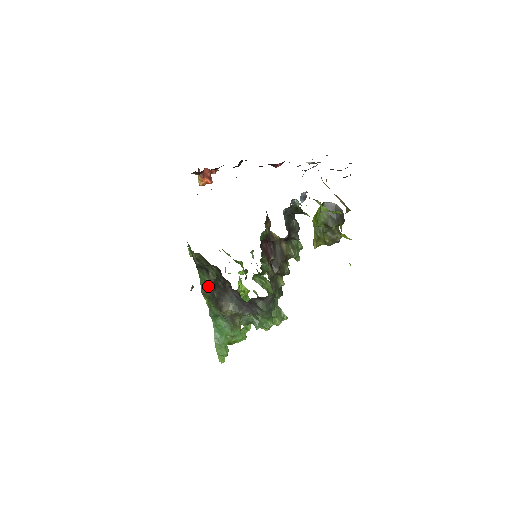
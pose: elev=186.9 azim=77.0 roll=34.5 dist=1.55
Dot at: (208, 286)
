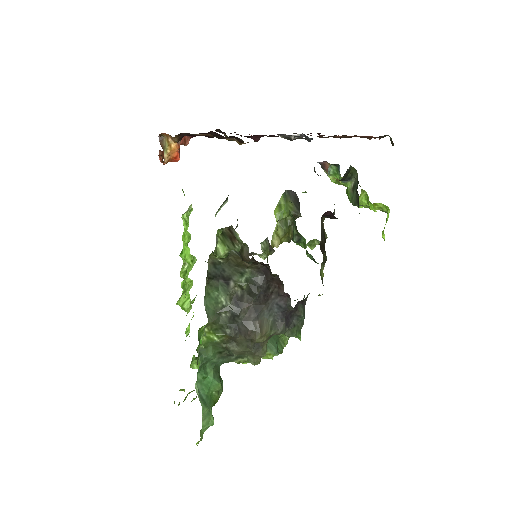
Dot at: (222, 307)
